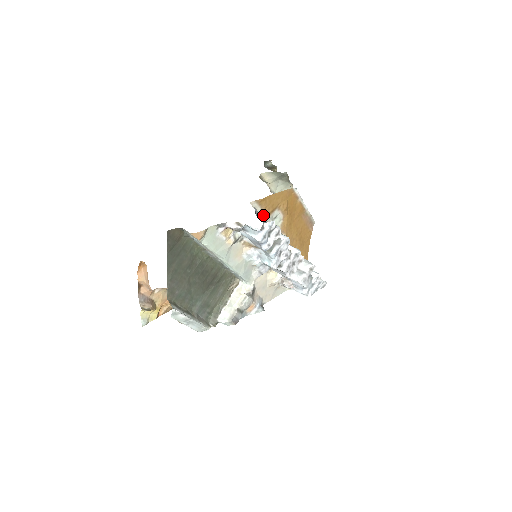
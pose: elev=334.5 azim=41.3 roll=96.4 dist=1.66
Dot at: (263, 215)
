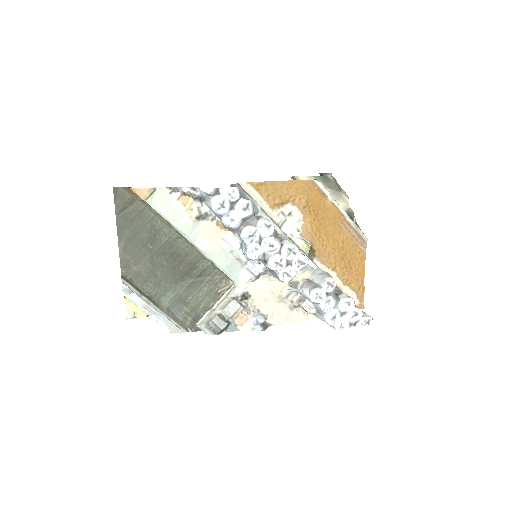
Dot at: (266, 205)
